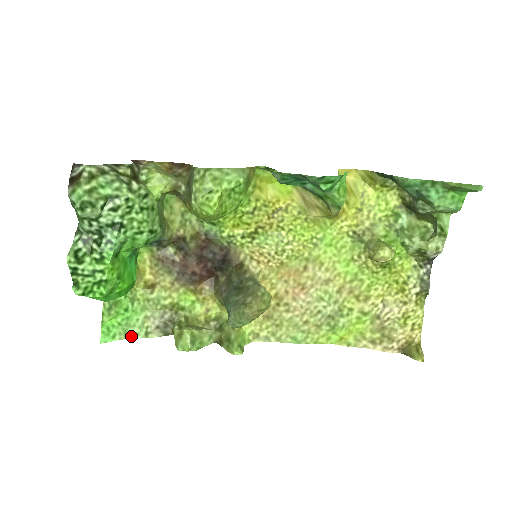
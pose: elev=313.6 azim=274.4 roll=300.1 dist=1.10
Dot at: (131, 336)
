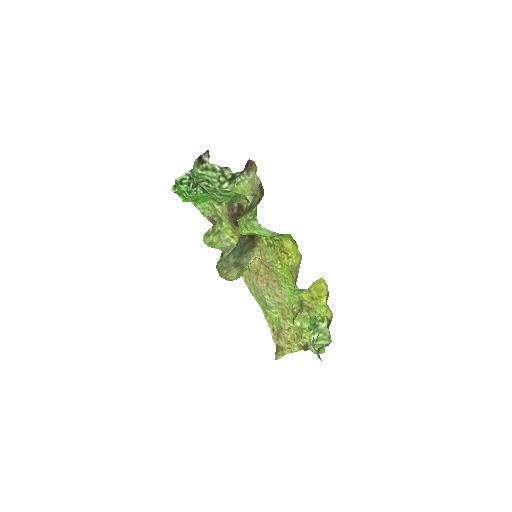
Dot at: (197, 206)
